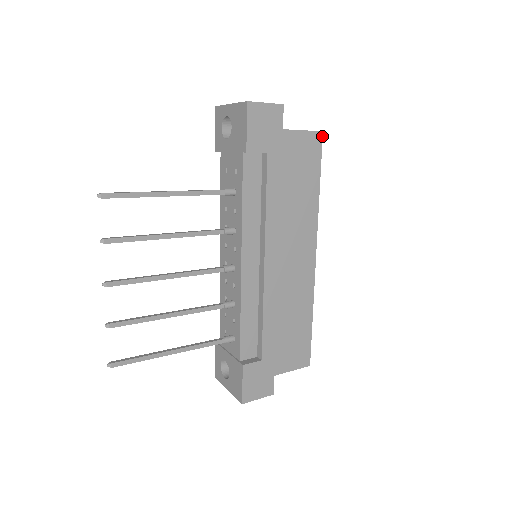
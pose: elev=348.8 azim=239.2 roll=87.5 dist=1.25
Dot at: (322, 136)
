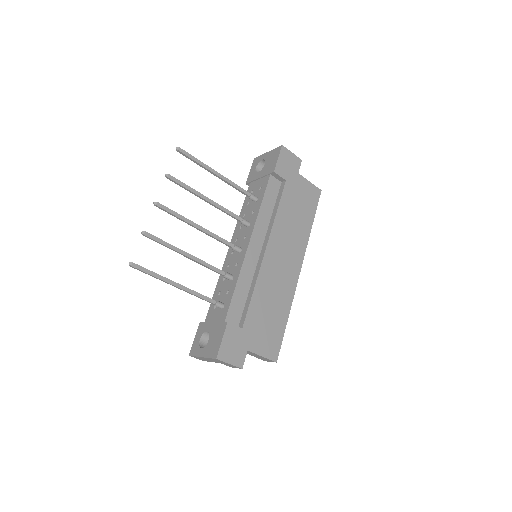
Dot at: (320, 193)
